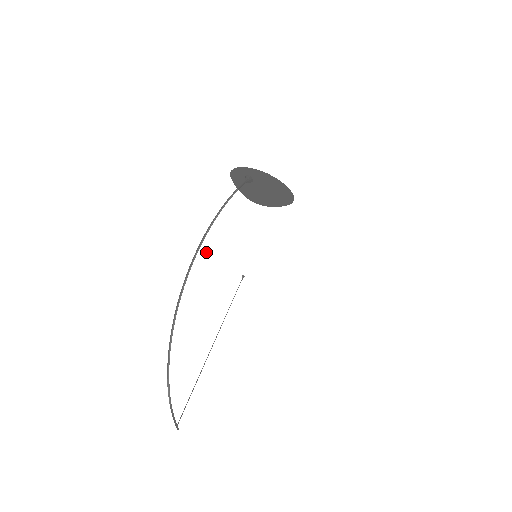
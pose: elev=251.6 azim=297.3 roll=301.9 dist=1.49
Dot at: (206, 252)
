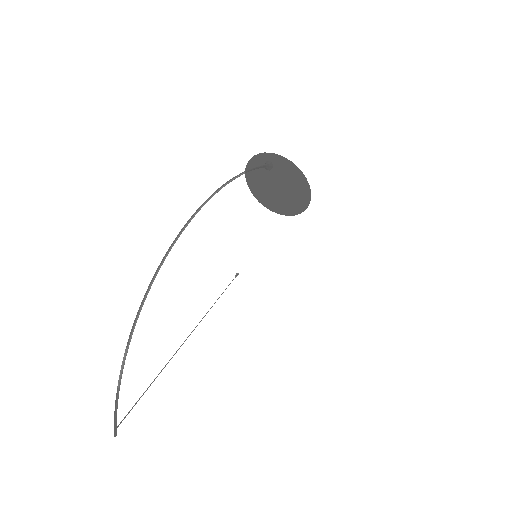
Dot at: (203, 235)
